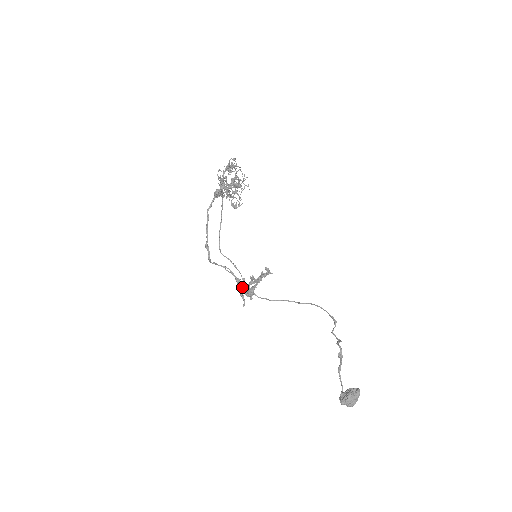
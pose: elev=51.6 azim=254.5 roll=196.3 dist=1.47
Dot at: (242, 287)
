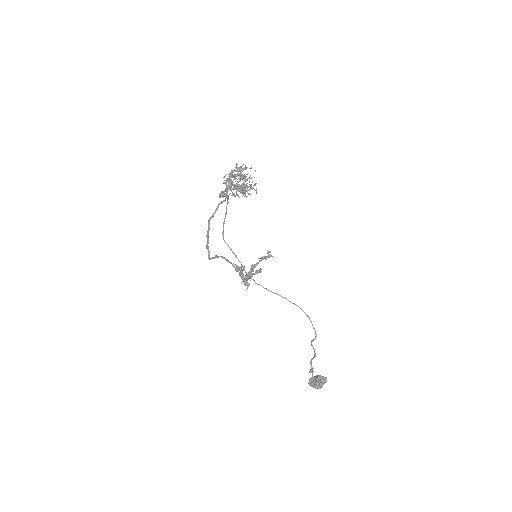
Dot at: (240, 276)
